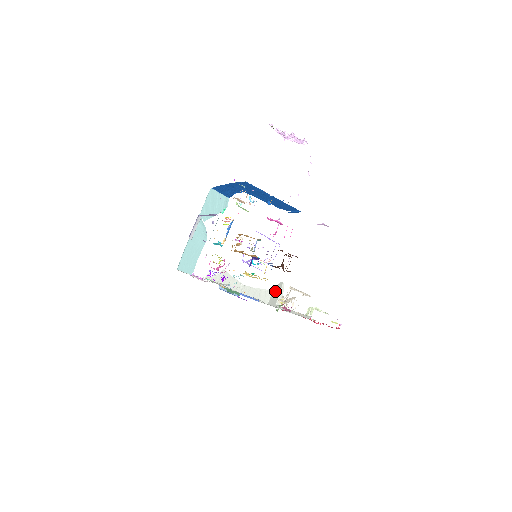
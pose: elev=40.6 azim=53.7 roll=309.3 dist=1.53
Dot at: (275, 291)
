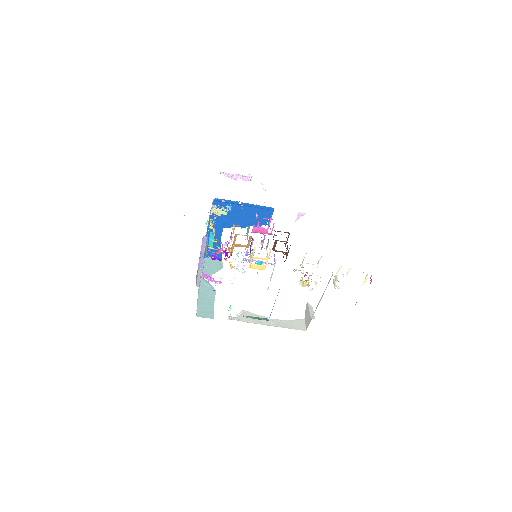
Dot at: (306, 315)
